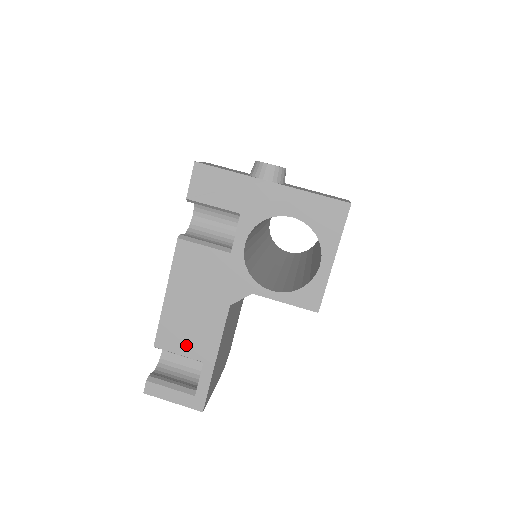
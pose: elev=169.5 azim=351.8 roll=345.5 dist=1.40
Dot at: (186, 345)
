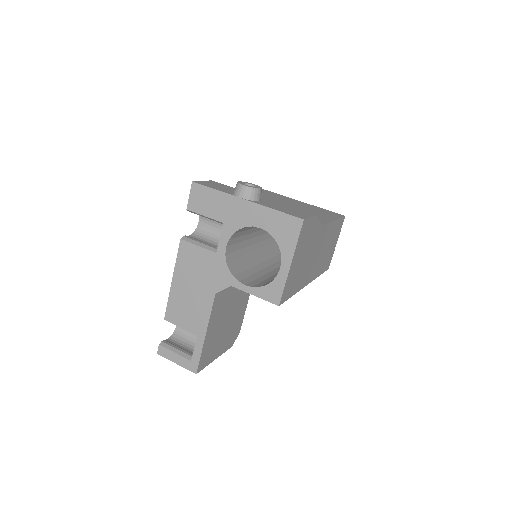
Dot at: (185, 321)
